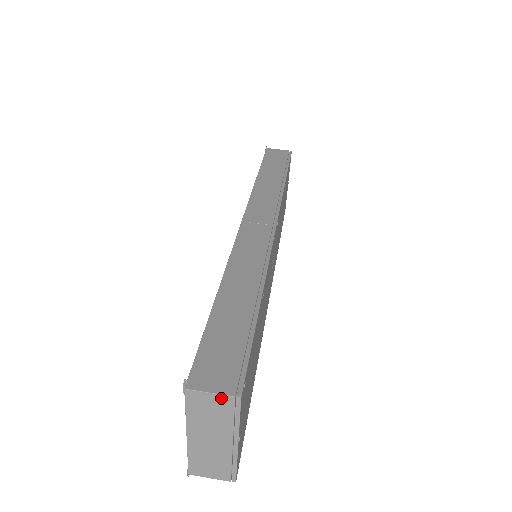
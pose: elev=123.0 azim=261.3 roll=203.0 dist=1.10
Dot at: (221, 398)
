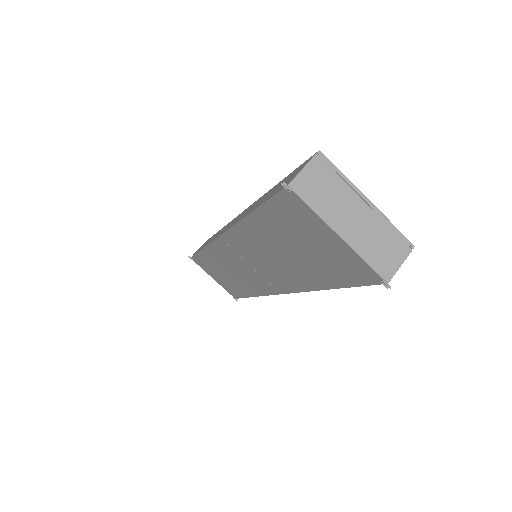
Dot at: (312, 165)
